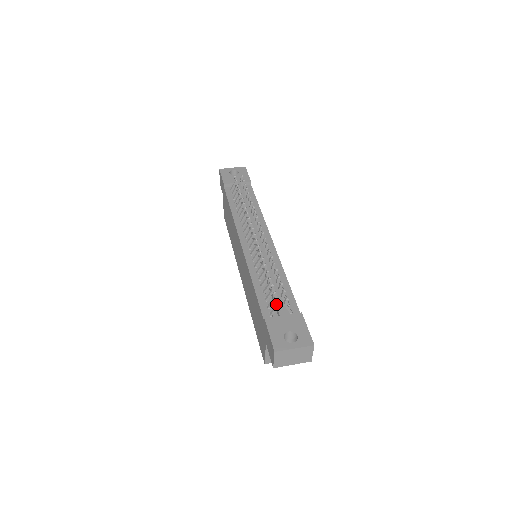
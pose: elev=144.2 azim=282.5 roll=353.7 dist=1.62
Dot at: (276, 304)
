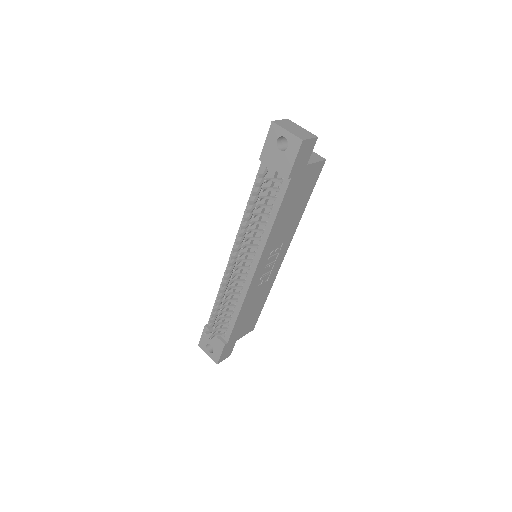
Dot at: (209, 330)
